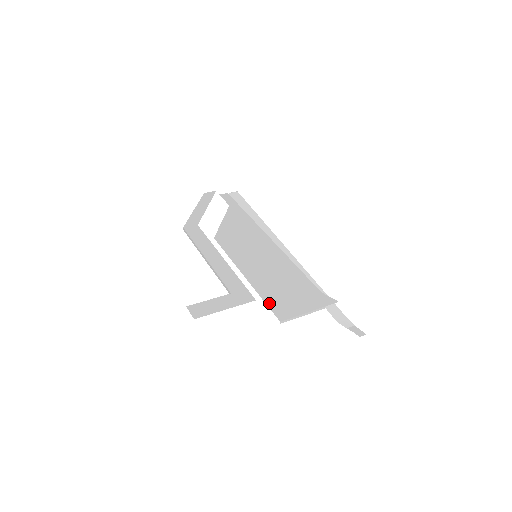
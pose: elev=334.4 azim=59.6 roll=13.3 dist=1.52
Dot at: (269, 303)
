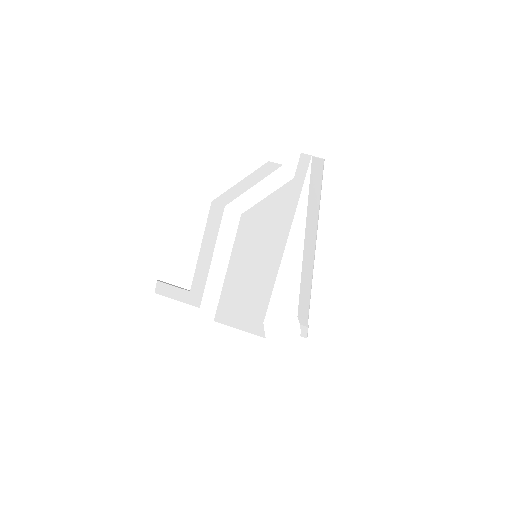
Dot at: (221, 304)
